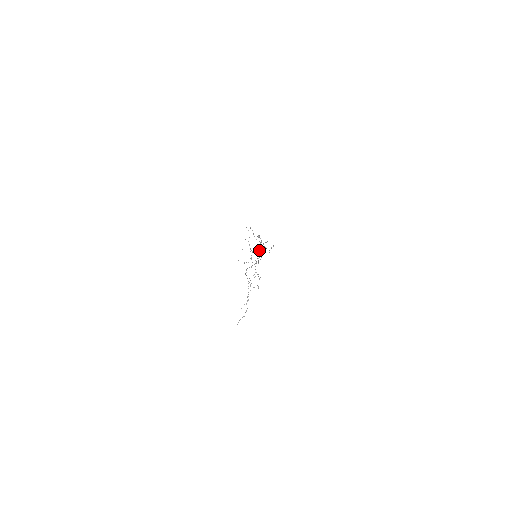
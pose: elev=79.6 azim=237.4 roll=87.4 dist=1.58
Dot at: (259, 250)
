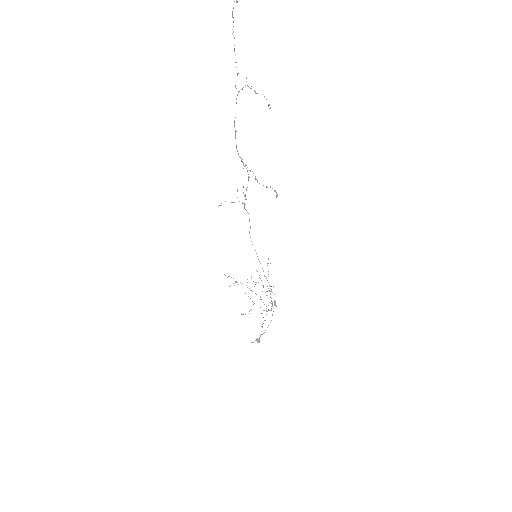
Dot at: (257, 271)
